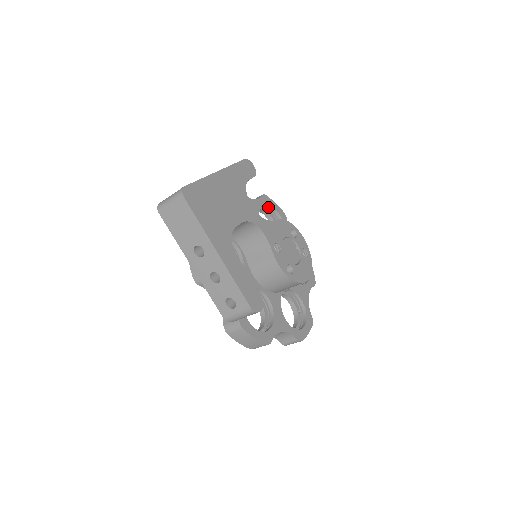
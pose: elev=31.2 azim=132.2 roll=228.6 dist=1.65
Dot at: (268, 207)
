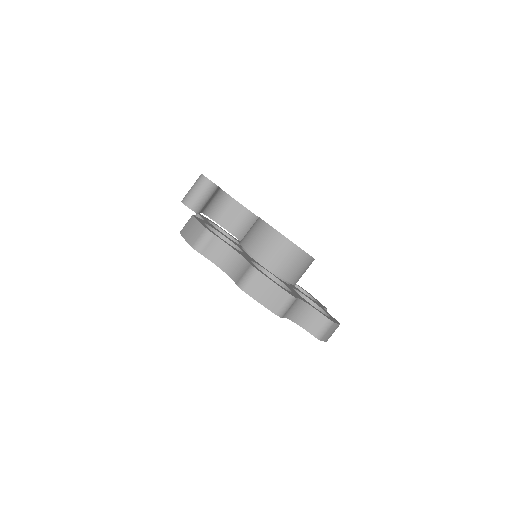
Dot at: occluded
